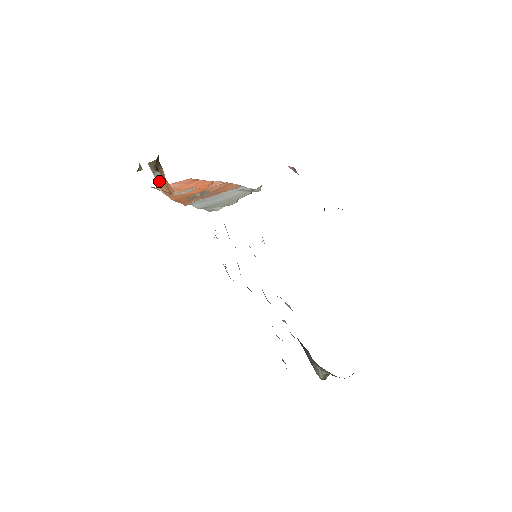
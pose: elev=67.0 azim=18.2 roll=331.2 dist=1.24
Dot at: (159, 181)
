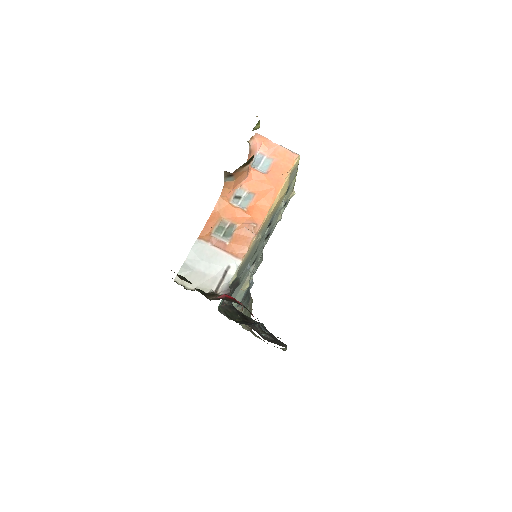
Dot at: (228, 180)
